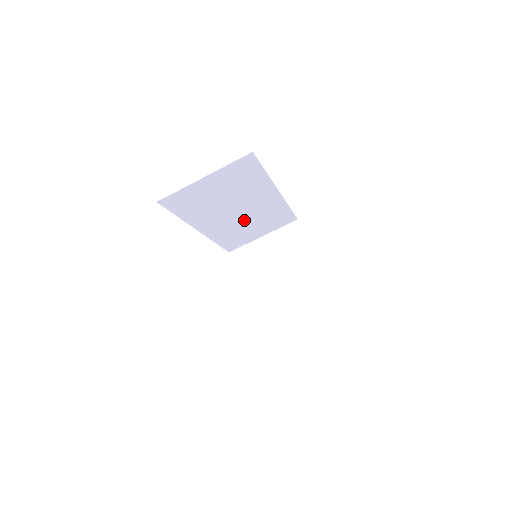
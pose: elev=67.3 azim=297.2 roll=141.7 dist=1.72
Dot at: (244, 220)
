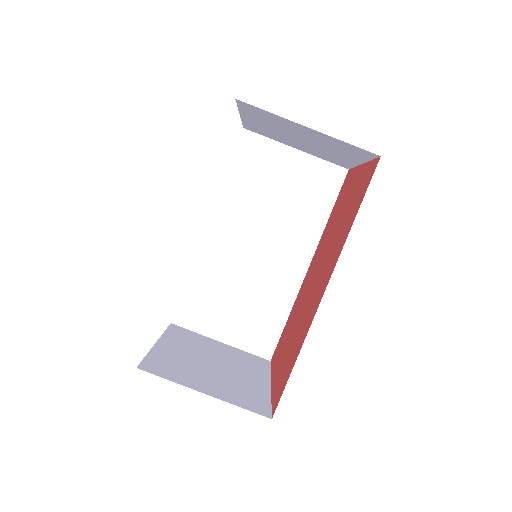
Dot at: (245, 274)
